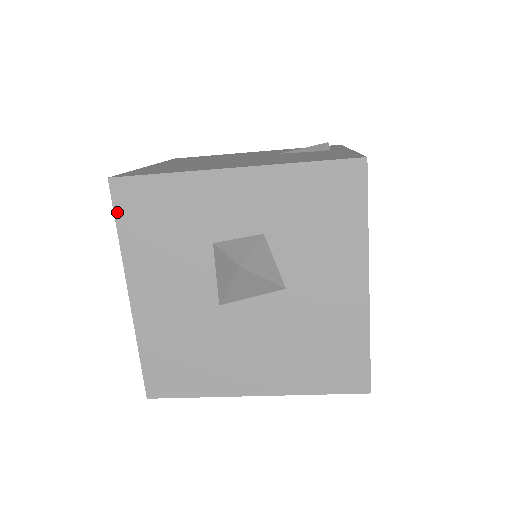
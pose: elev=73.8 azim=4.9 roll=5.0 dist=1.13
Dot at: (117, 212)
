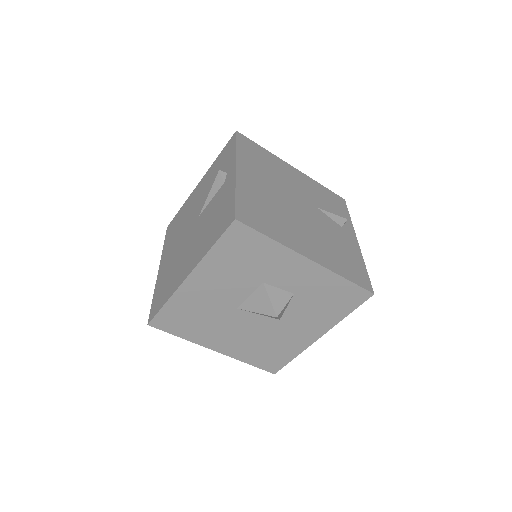
Dot at: (223, 238)
